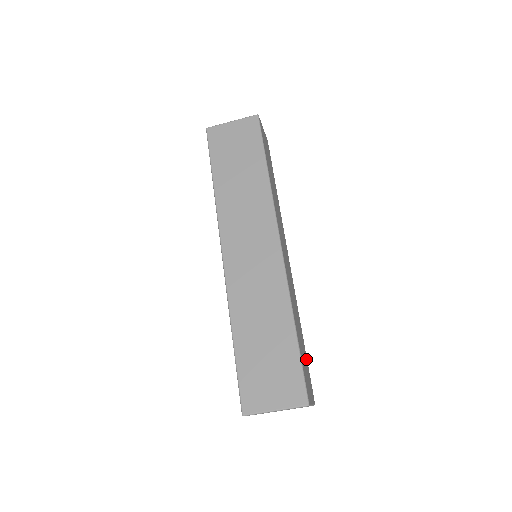
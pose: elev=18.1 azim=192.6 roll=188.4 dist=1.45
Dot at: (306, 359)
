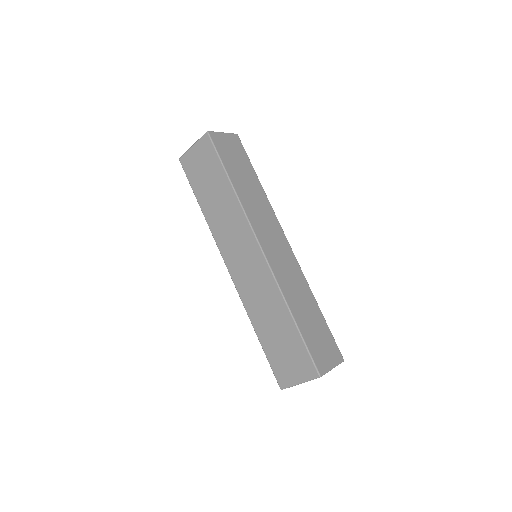
Dot at: (325, 327)
